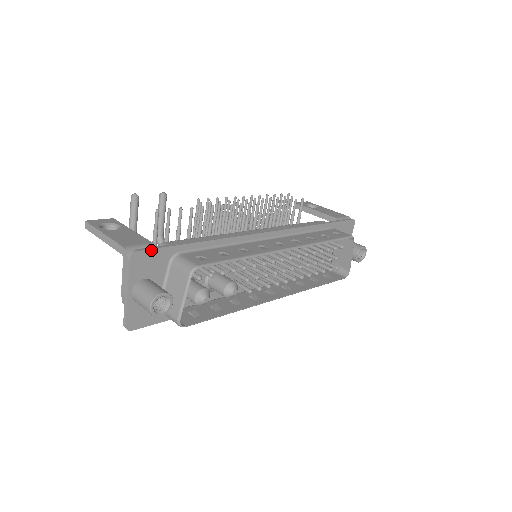
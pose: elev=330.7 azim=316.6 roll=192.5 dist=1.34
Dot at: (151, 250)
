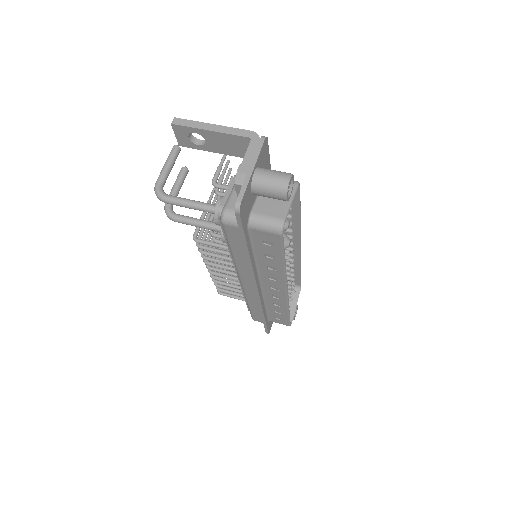
Dot at: (268, 150)
